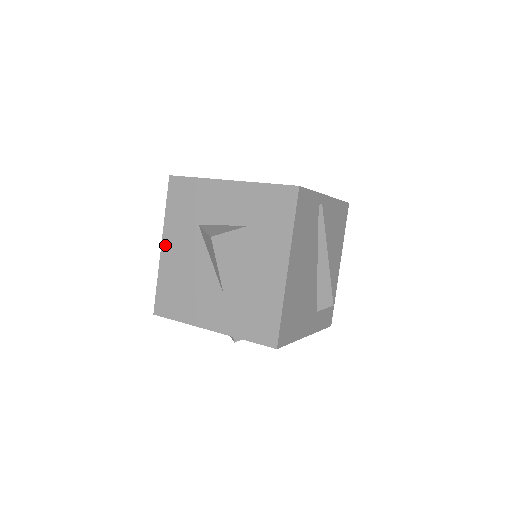
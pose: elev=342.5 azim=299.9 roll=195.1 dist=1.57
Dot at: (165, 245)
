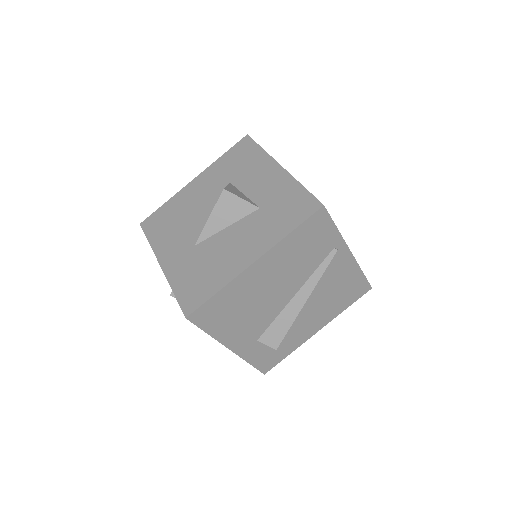
Dot at: (196, 181)
